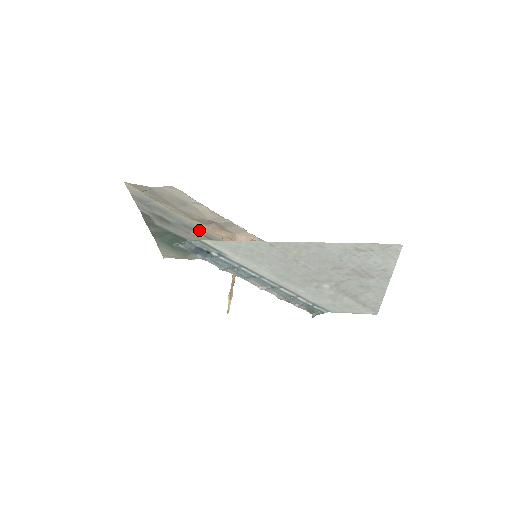
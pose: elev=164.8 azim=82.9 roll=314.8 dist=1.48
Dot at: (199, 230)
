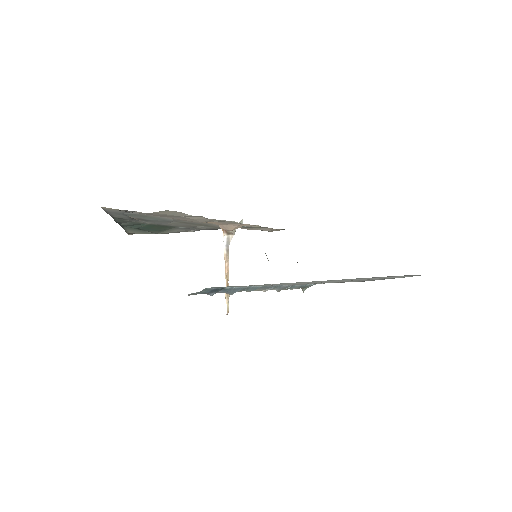
Dot at: (181, 221)
